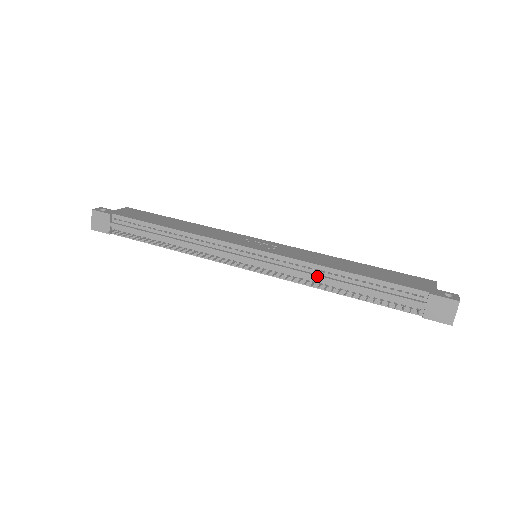
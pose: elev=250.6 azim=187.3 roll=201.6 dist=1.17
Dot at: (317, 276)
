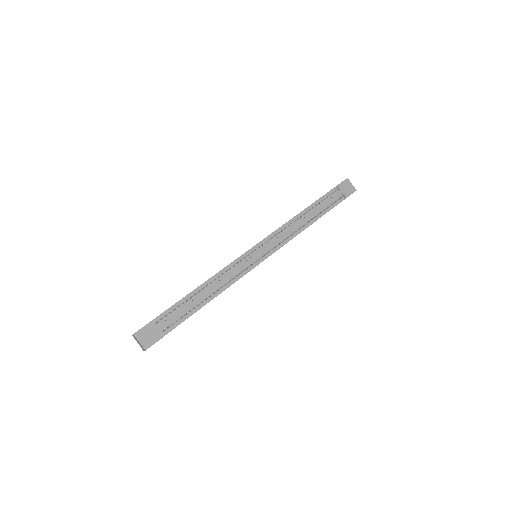
Dot at: (296, 224)
